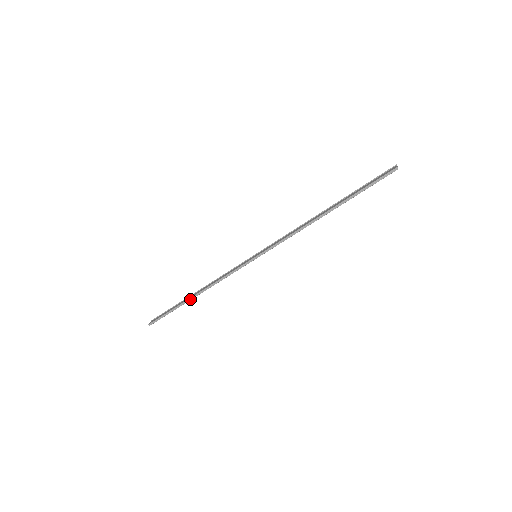
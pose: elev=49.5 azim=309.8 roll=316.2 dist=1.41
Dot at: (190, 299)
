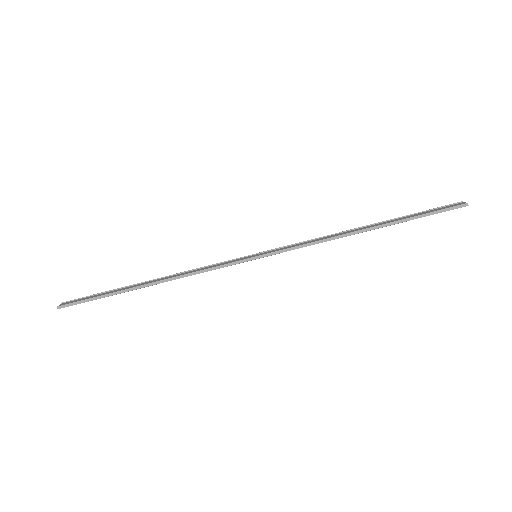
Dot at: (140, 287)
